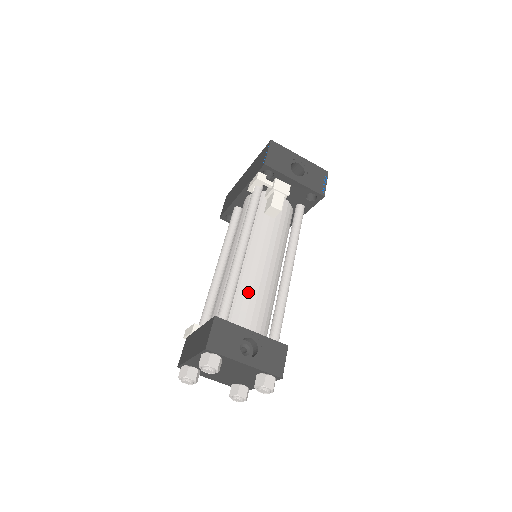
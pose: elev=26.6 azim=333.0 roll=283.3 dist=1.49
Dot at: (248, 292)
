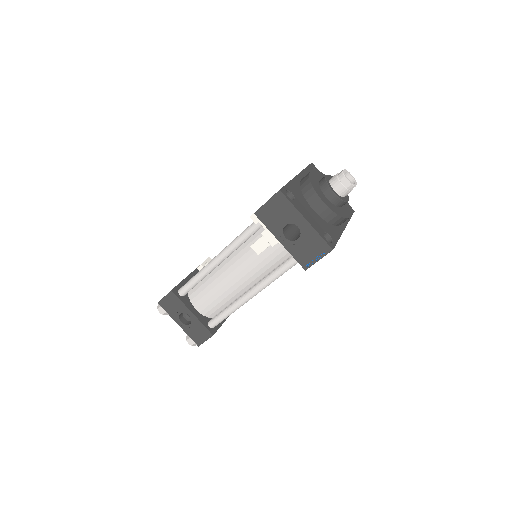
Dot at: (211, 287)
